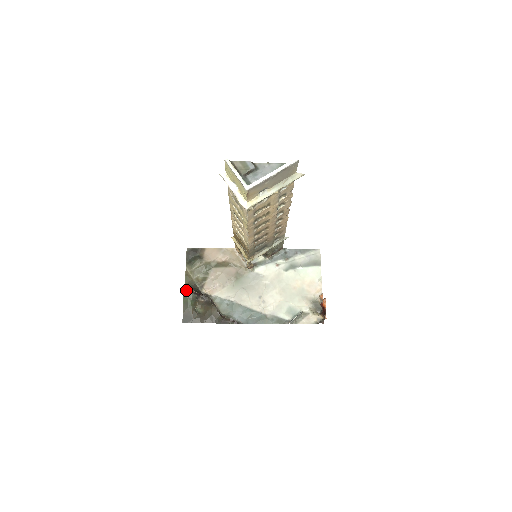
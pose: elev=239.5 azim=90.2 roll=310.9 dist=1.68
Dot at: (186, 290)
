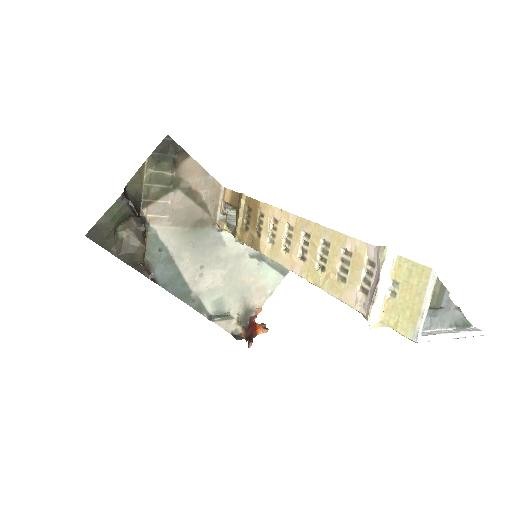
Dot at: (125, 198)
